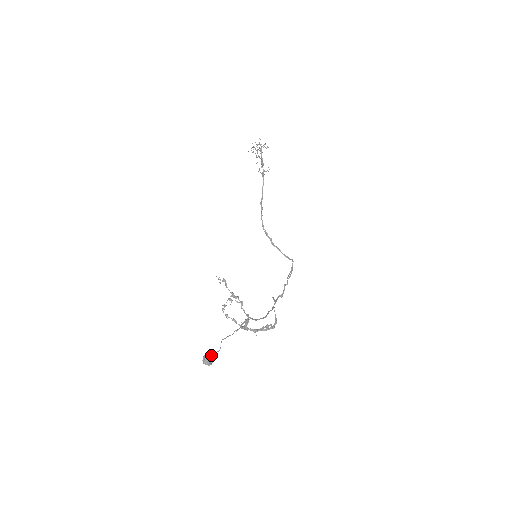
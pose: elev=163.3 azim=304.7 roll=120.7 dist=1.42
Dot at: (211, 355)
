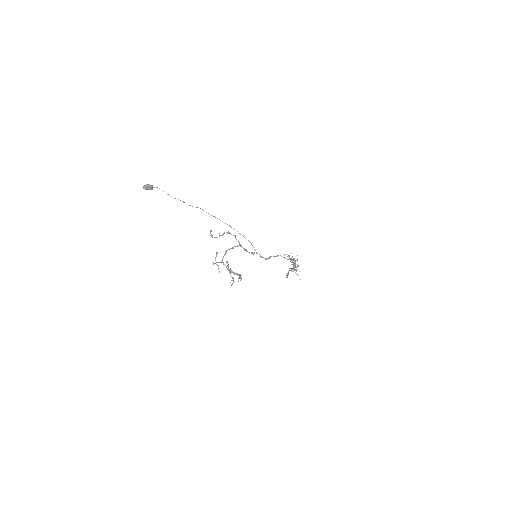
Dot at: (150, 185)
